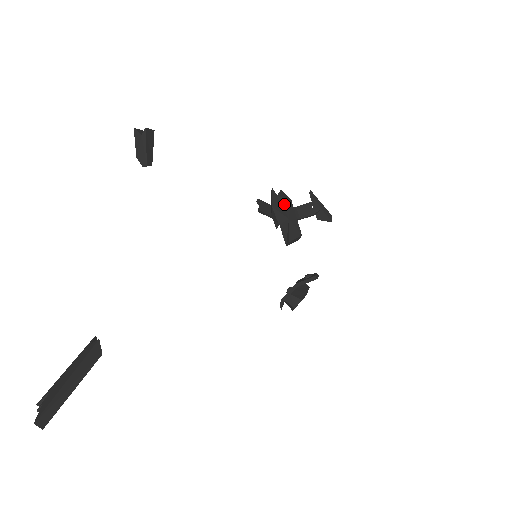
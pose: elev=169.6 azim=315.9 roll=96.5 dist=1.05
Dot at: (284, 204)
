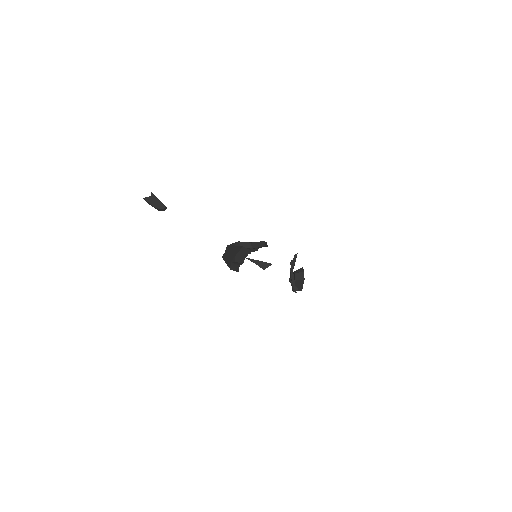
Dot at: occluded
